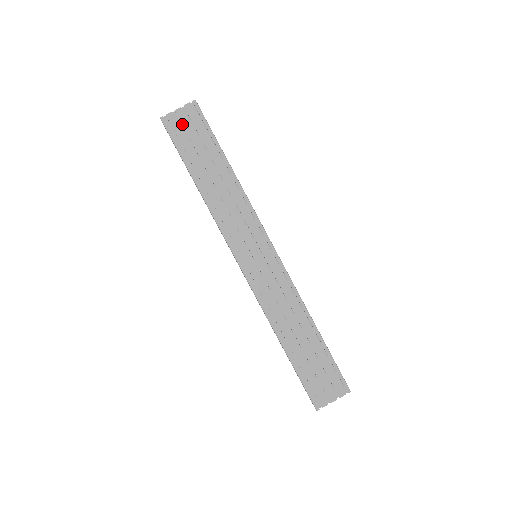
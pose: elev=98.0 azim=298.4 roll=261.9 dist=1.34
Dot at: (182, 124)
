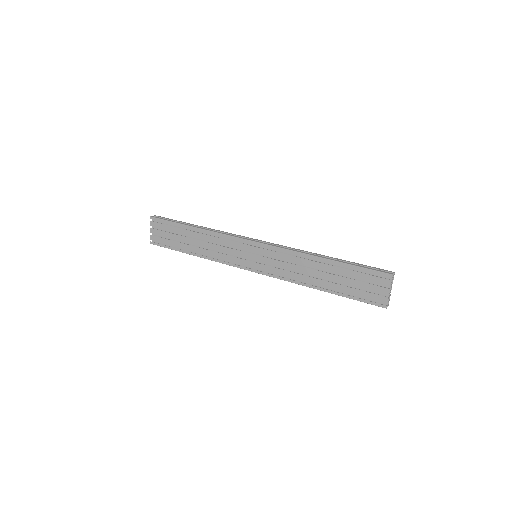
Dot at: (159, 235)
